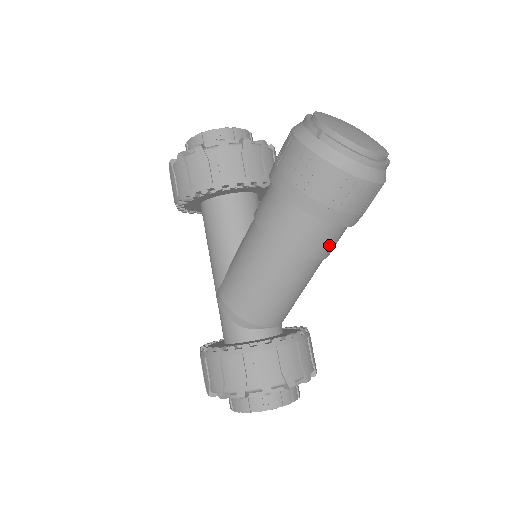
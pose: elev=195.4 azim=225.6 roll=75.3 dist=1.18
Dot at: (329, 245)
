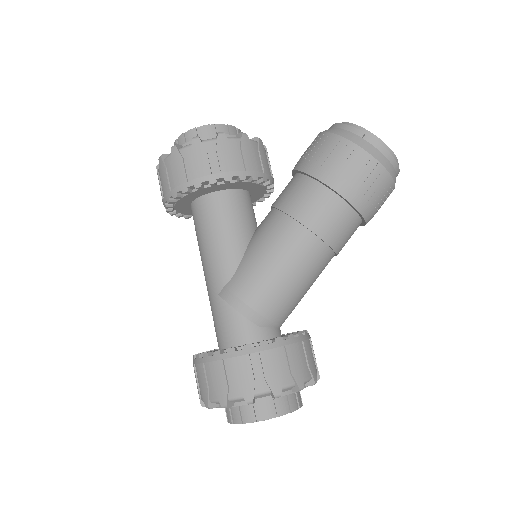
Dot at: (347, 241)
